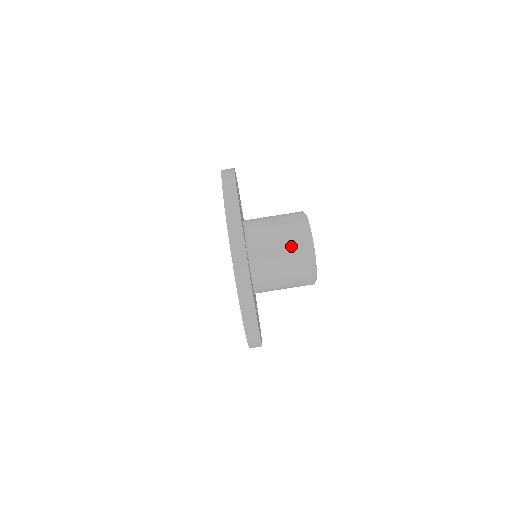
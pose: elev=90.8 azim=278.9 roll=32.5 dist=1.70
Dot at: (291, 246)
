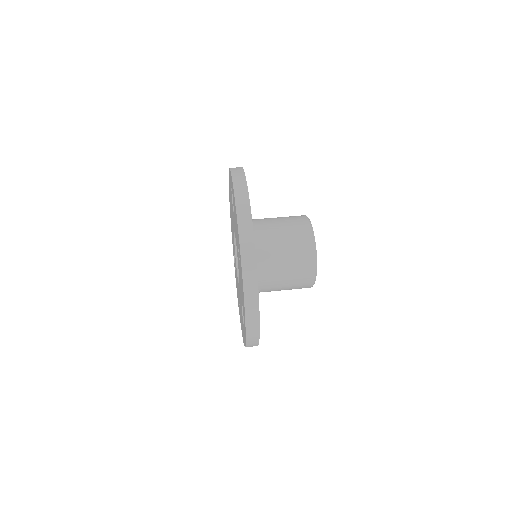
Dot at: (288, 219)
